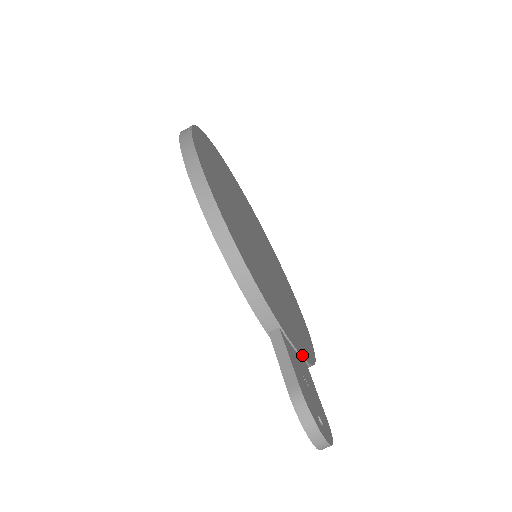
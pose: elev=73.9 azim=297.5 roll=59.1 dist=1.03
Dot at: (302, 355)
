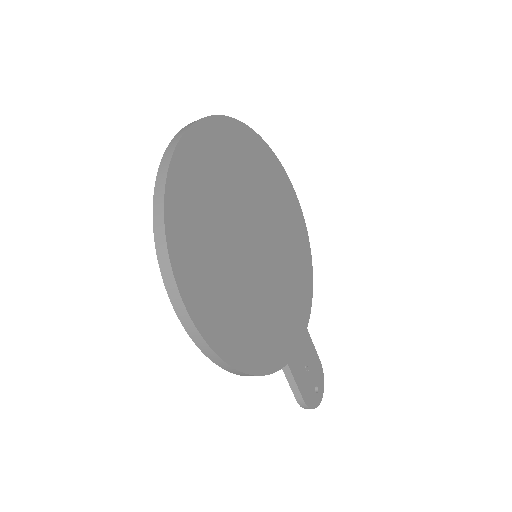
Dot at: (303, 334)
